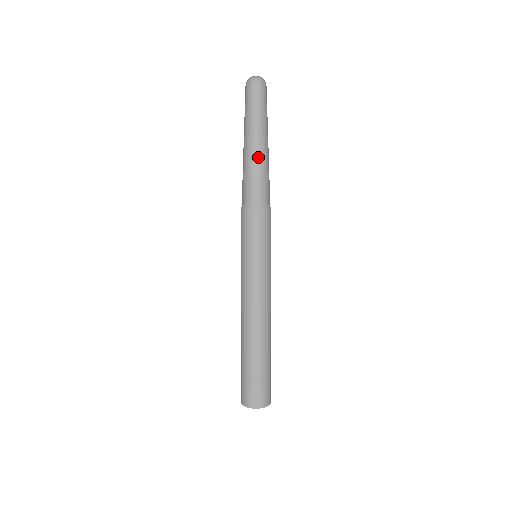
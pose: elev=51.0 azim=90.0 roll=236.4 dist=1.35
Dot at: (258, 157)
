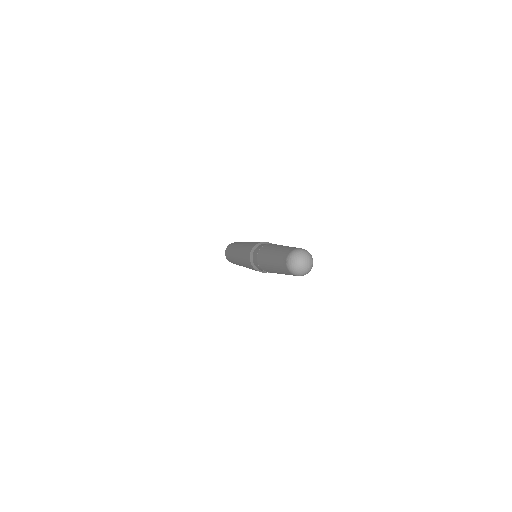
Dot at: occluded
